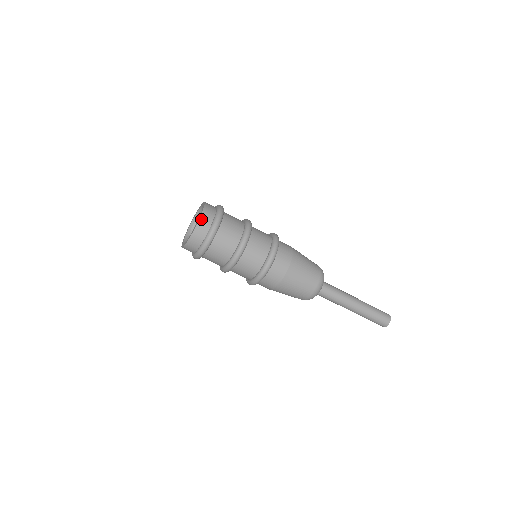
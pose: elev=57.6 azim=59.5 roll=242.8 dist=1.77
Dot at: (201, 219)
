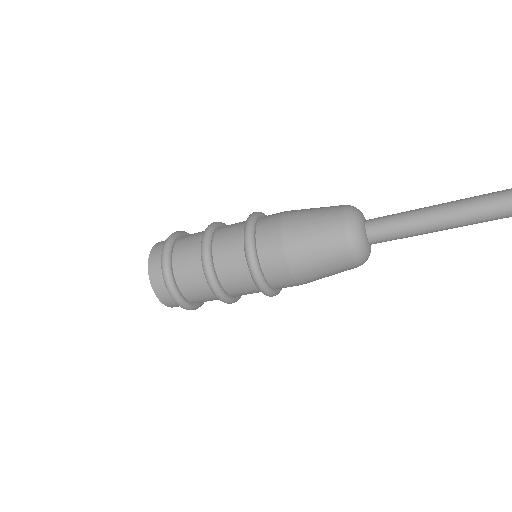
Dot at: (151, 279)
